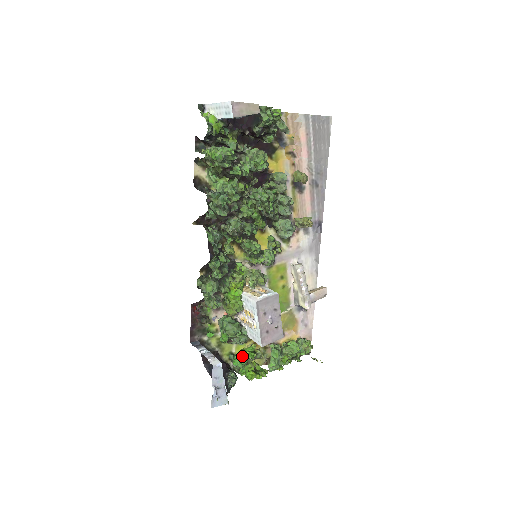
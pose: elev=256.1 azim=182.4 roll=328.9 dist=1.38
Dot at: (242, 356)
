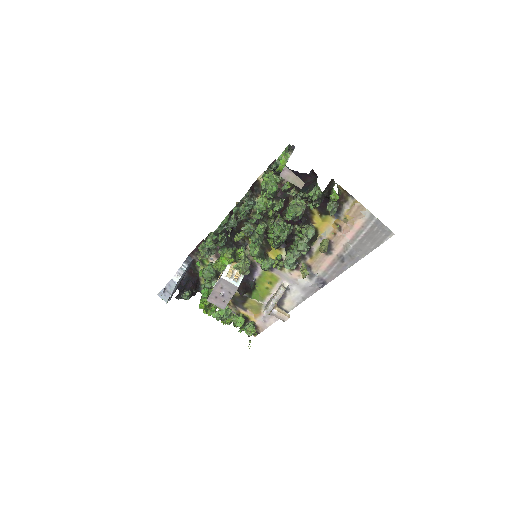
Dot at: occluded
